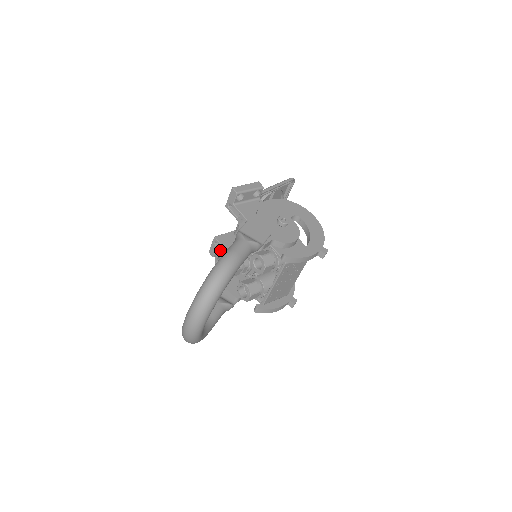
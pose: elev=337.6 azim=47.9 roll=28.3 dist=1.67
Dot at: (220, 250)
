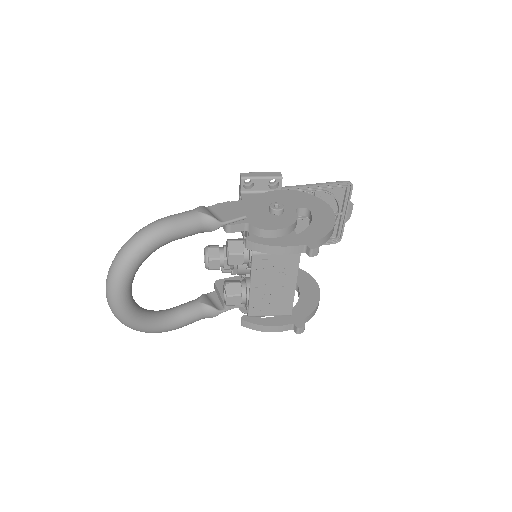
Dot at: occluded
